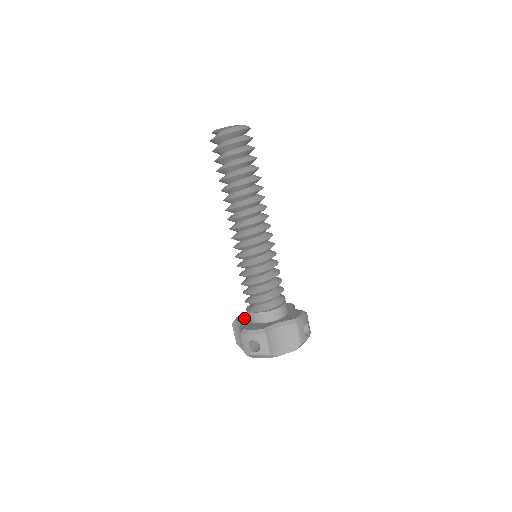
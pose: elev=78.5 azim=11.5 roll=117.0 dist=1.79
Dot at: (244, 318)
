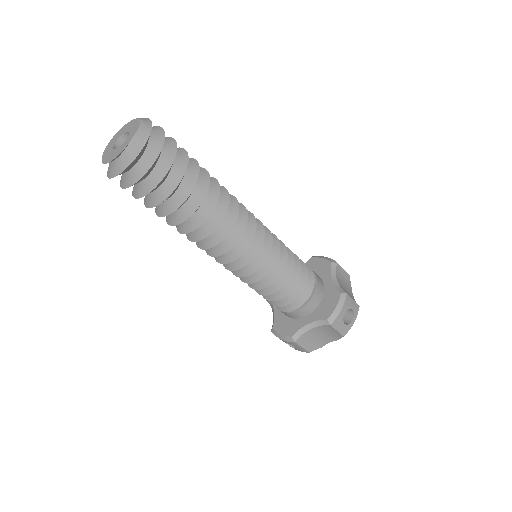
Dot at: occluded
